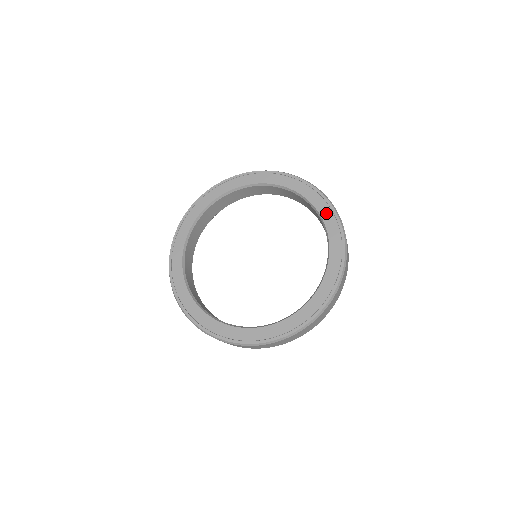
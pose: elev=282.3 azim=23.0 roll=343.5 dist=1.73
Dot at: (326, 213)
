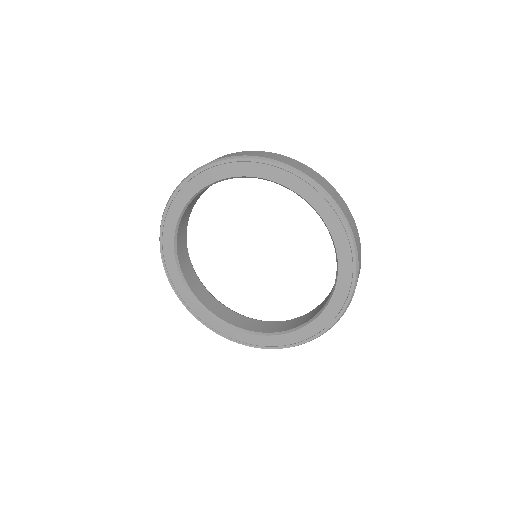
Dot at: (275, 175)
